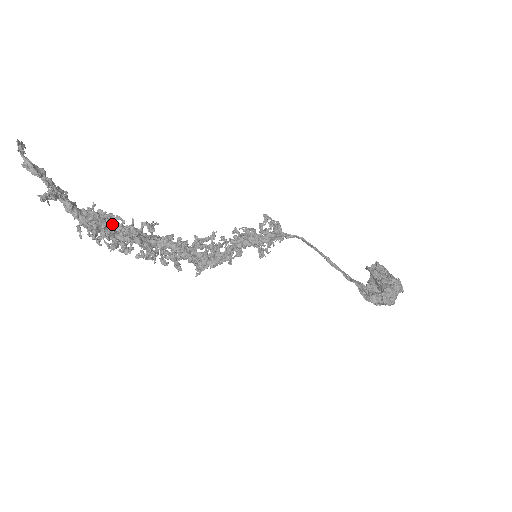
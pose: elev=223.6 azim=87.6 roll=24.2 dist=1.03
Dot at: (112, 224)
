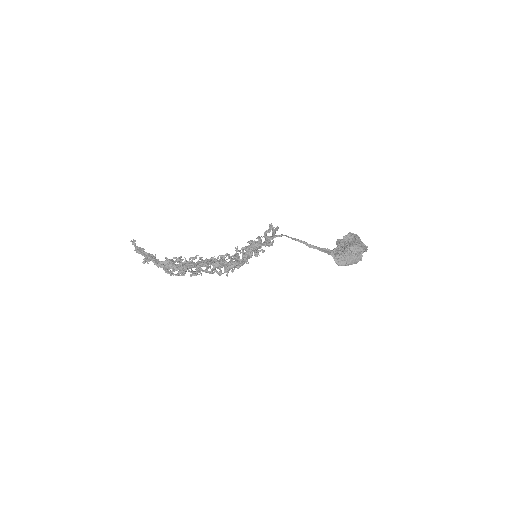
Dot at: occluded
